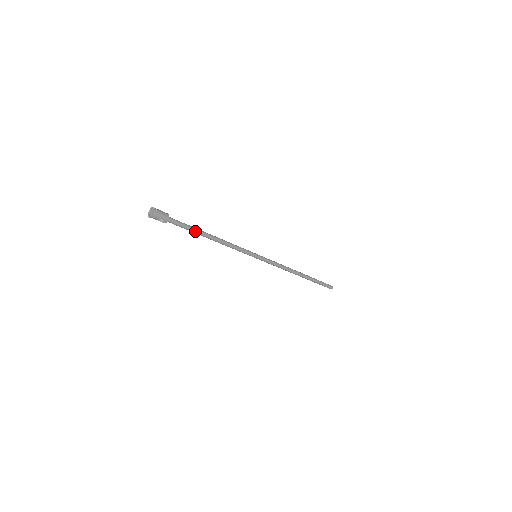
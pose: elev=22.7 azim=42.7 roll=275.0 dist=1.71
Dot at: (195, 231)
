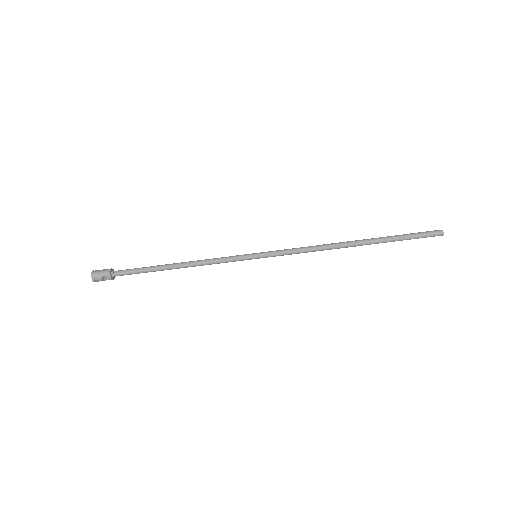
Dot at: (150, 270)
